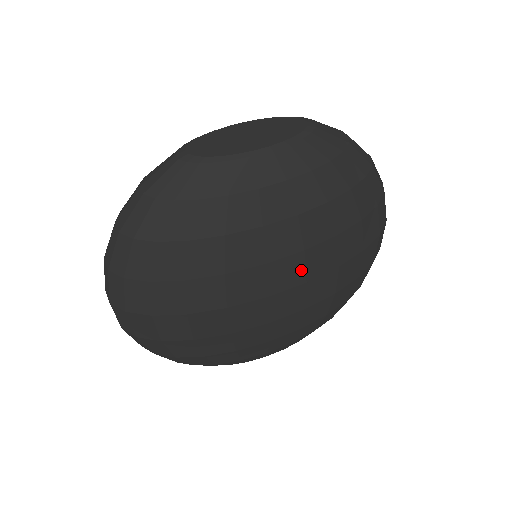
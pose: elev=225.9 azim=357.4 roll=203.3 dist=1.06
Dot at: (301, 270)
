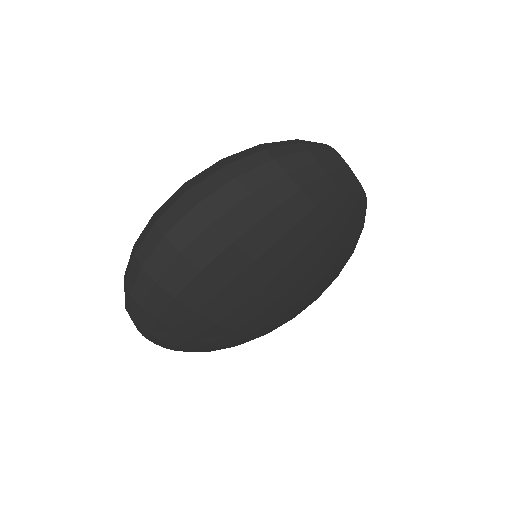
Dot at: (313, 284)
